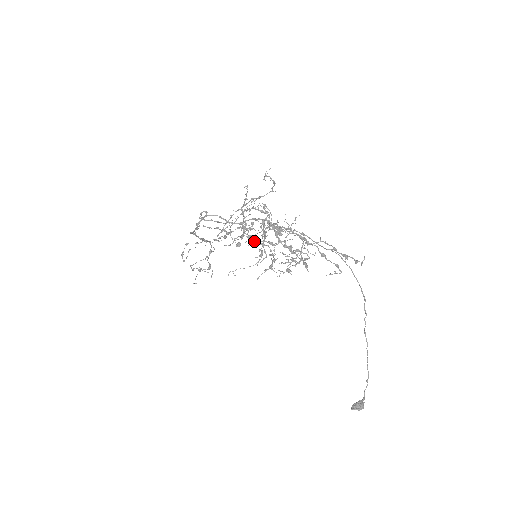
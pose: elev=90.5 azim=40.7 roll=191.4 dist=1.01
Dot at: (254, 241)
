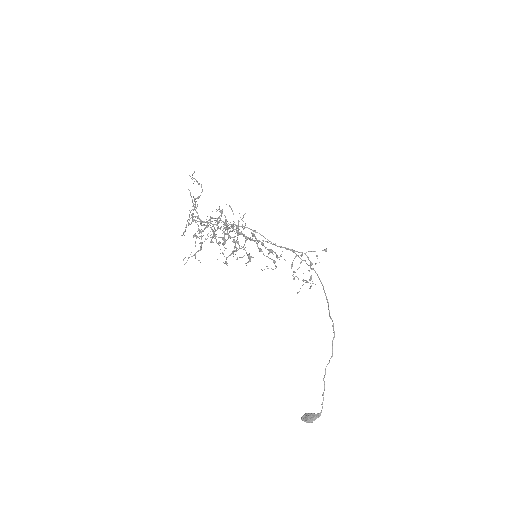
Dot at: occluded
